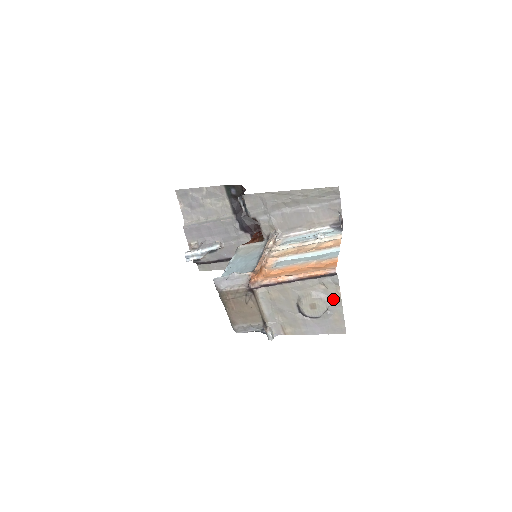
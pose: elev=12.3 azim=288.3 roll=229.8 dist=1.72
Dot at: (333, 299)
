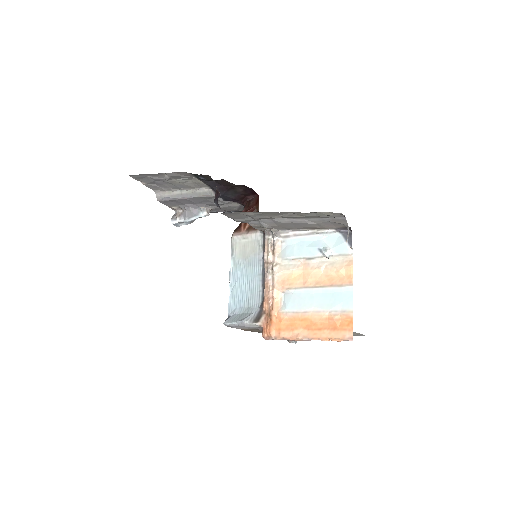
Dot at: occluded
